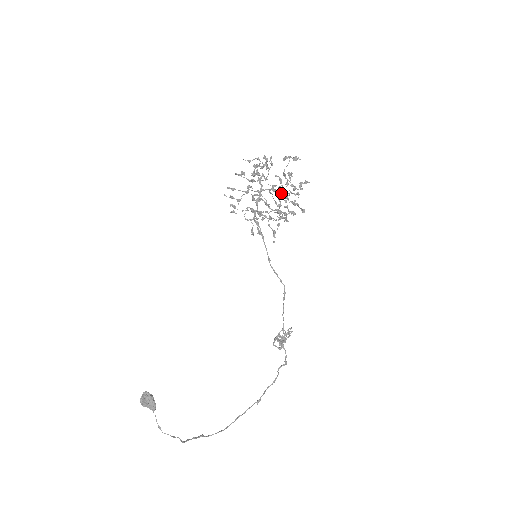
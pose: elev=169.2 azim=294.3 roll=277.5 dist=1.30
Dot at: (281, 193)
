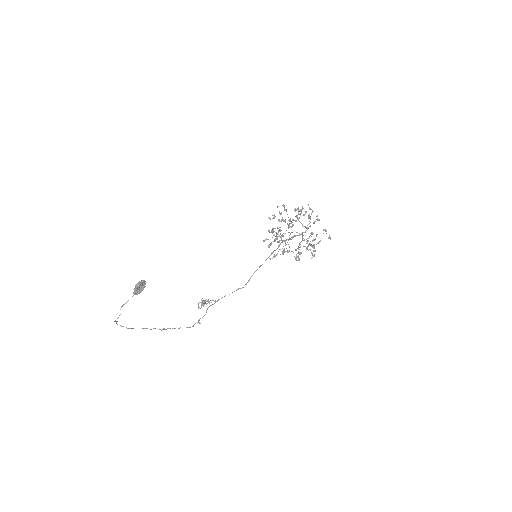
Dot at: (308, 246)
